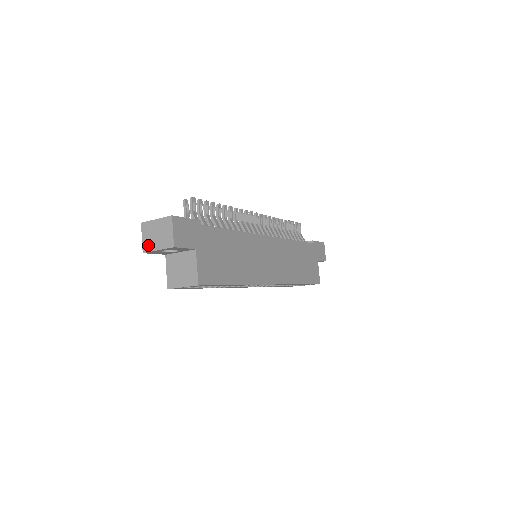
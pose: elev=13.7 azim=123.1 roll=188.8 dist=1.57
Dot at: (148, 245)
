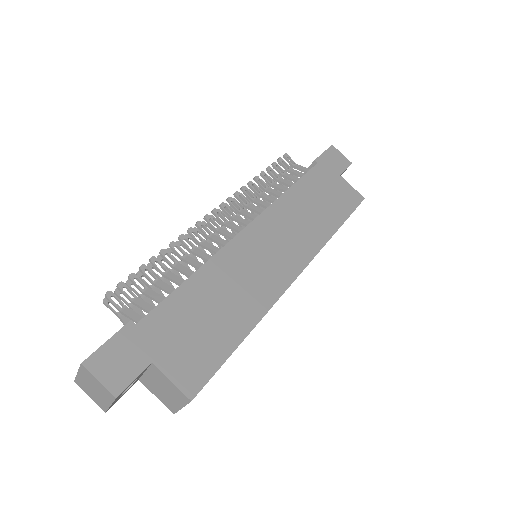
Dot at: (100, 403)
